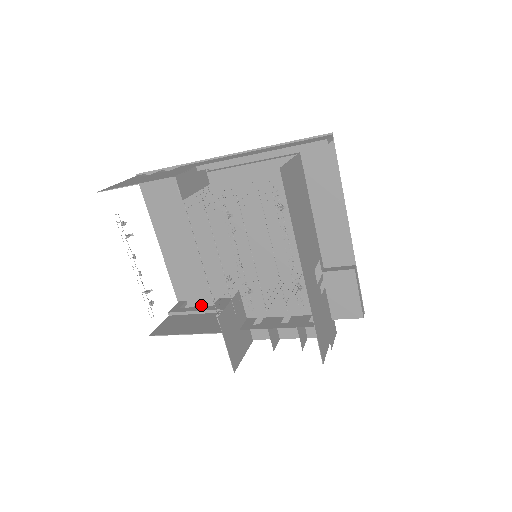
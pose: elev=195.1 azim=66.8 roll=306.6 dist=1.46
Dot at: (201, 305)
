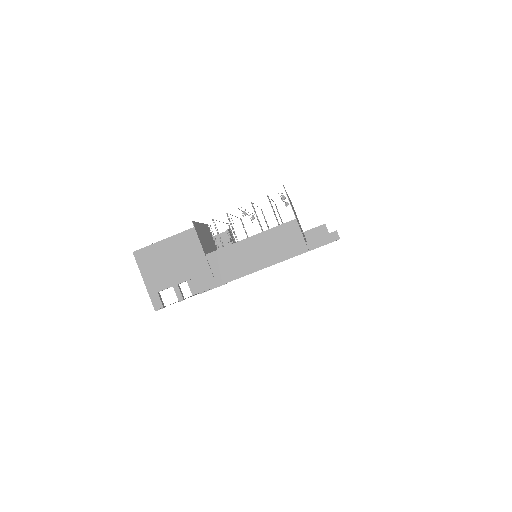
Dot at: (181, 291)
